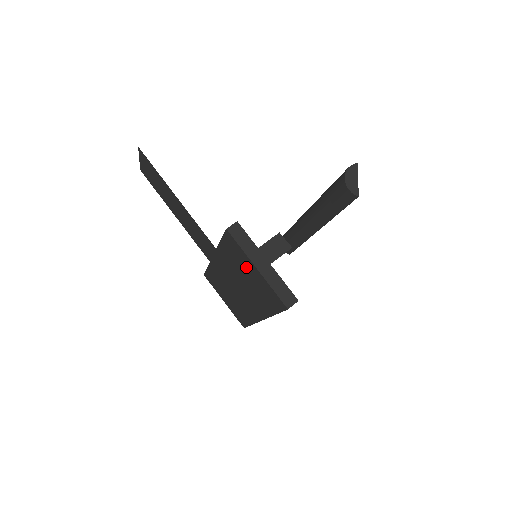
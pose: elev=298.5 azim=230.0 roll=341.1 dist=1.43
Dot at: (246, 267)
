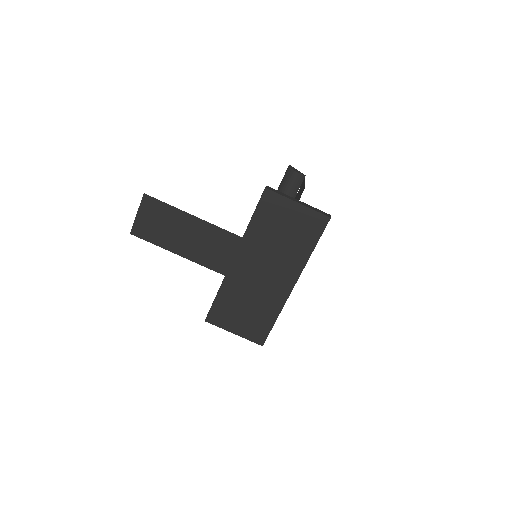
Dot at: (284, 217)
